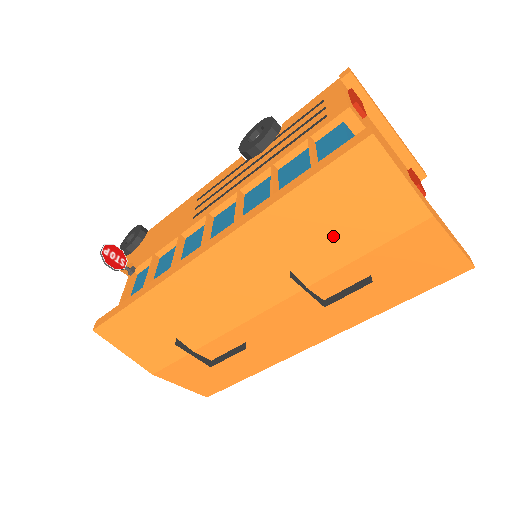
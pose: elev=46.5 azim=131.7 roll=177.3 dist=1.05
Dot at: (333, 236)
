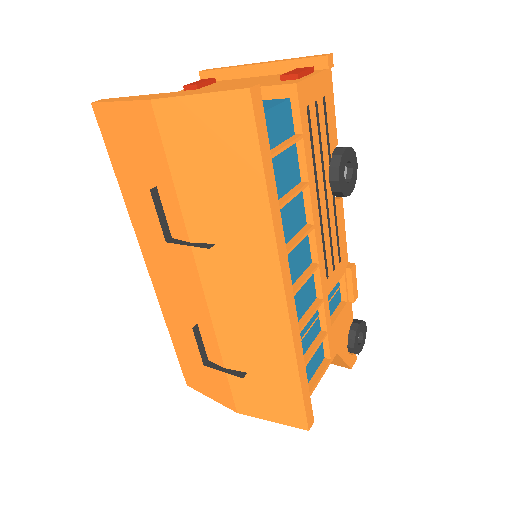
Dot at: (152, 186)
